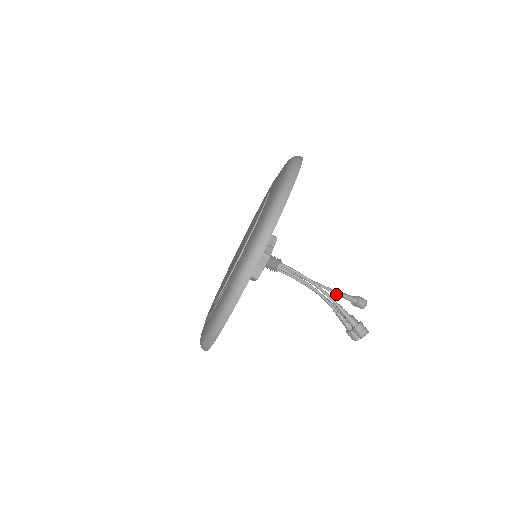
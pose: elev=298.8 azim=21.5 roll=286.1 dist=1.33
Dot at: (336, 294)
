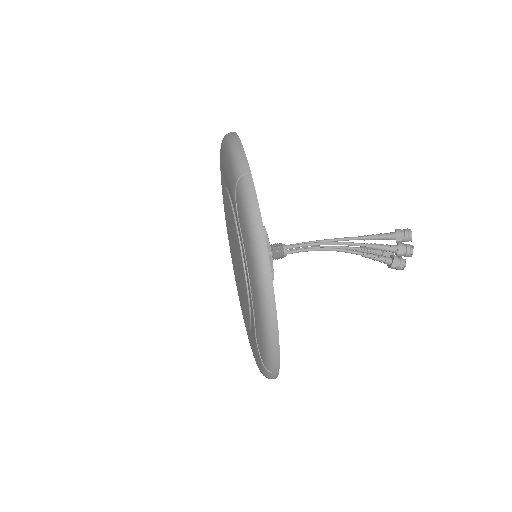
Dot at: (357, 250)
